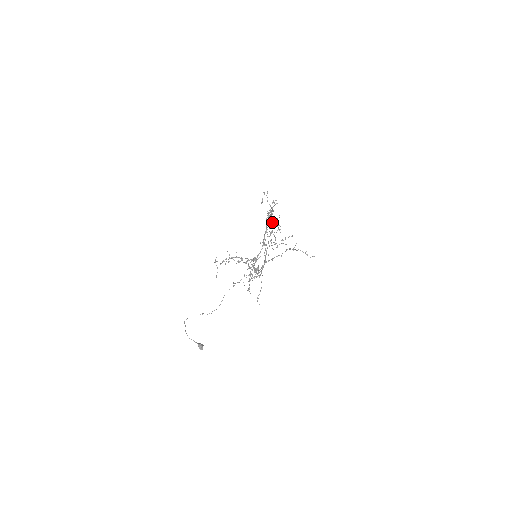
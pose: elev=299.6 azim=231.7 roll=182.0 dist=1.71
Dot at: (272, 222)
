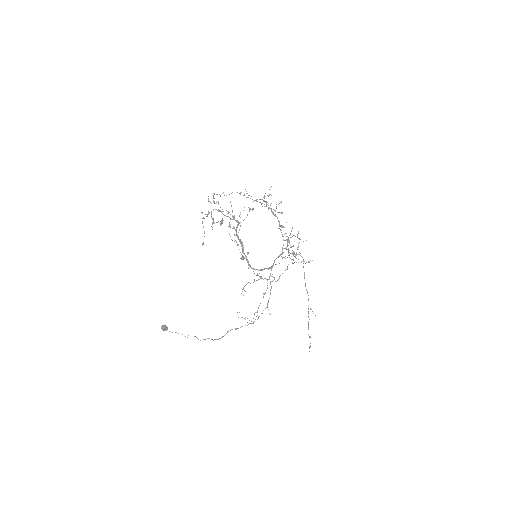
Dot at: (268, 205)
